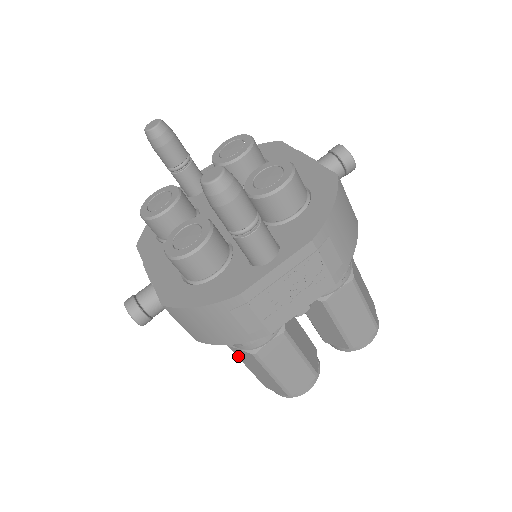
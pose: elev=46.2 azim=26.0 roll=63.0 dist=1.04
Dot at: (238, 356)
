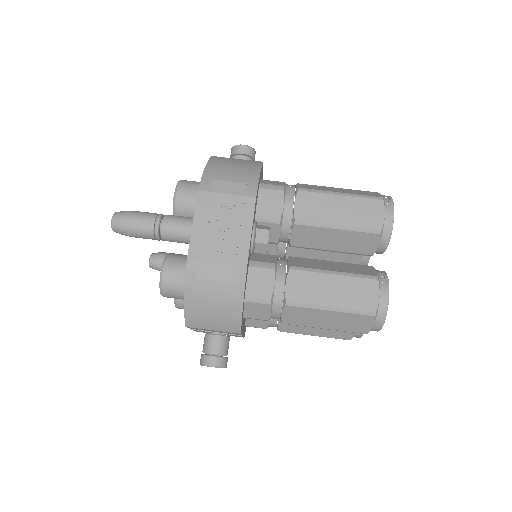
Dot at: (300, 324)
